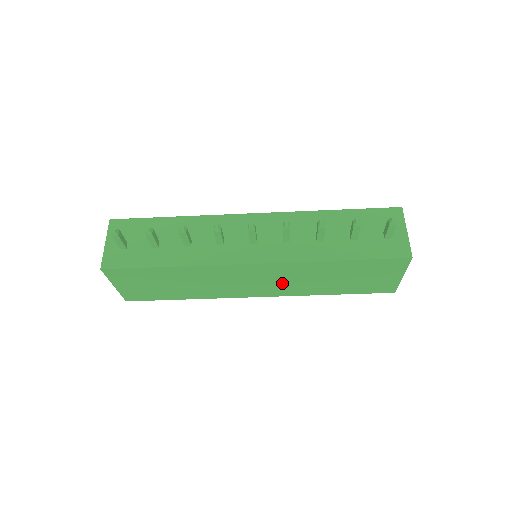
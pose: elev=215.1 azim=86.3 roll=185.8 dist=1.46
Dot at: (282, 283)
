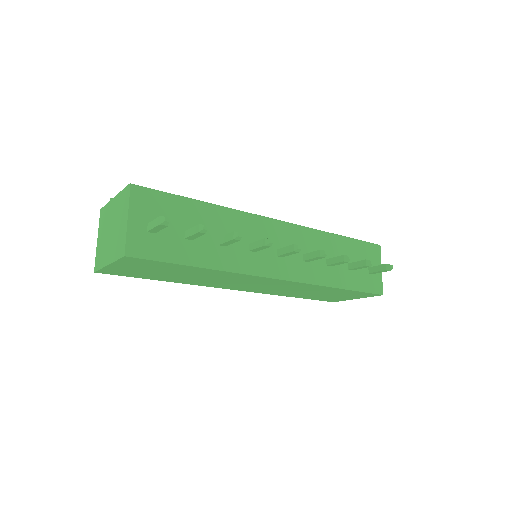
Dot at: (273, 288)
